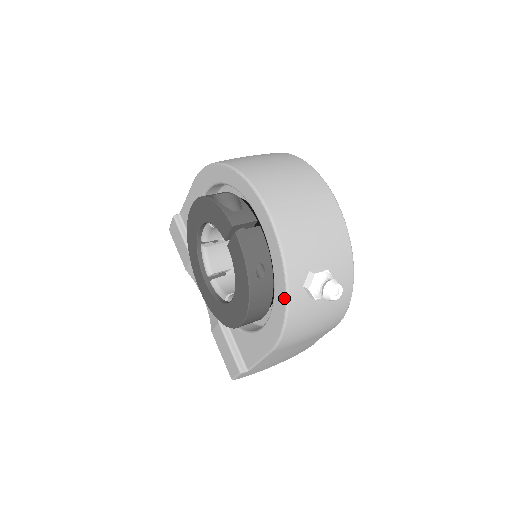
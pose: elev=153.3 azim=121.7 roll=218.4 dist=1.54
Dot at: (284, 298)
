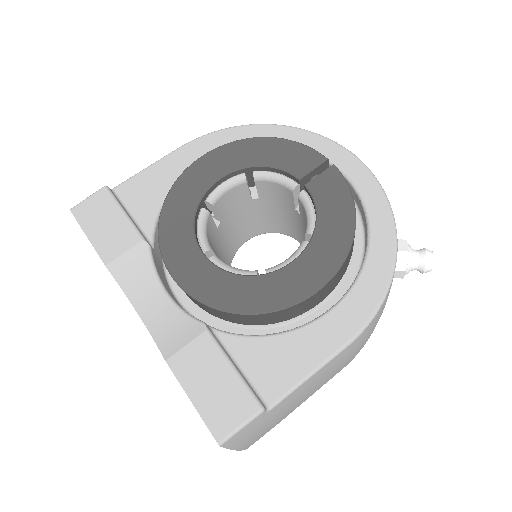
Dot at: (392, 251)
